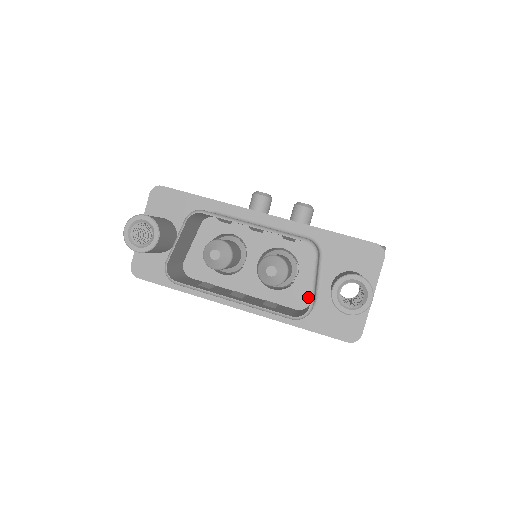
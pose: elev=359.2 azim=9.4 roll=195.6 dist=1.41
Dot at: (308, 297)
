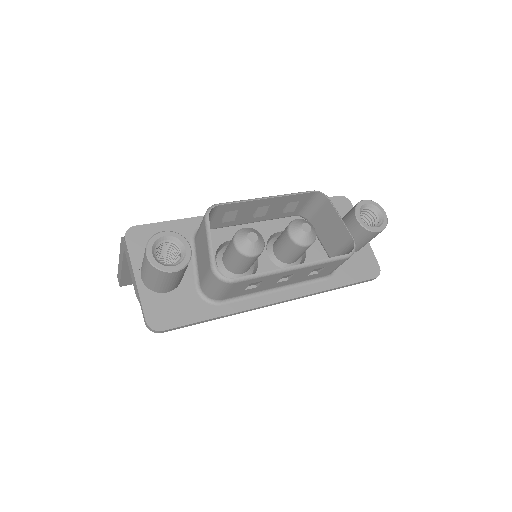
Dot at: occluded
